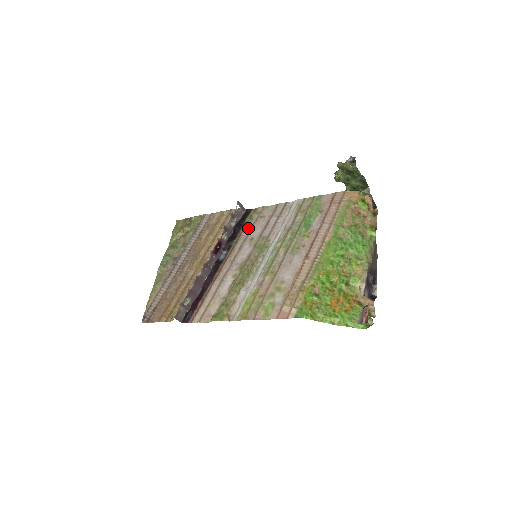
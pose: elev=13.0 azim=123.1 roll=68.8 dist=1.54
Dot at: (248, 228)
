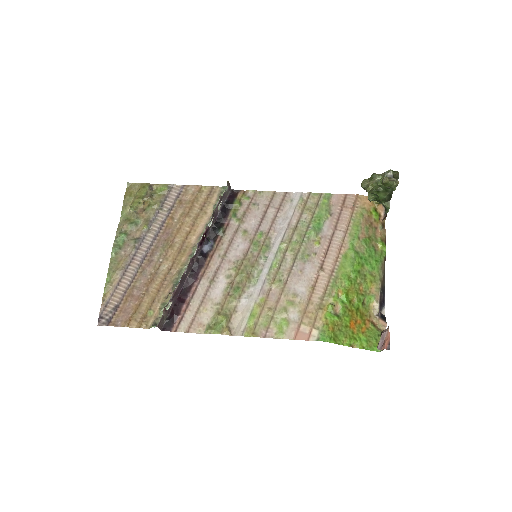
Dot at: (238, 216)
